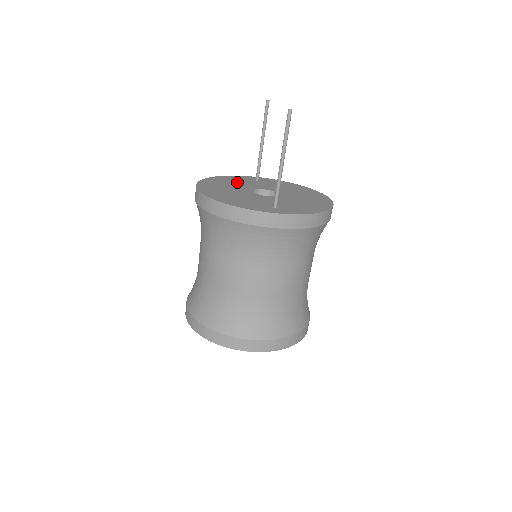
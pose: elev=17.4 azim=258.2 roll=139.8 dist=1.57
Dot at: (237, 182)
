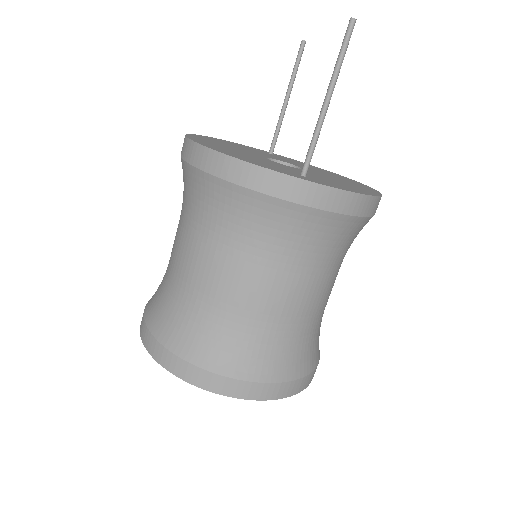
Dot at: (244, 148)
